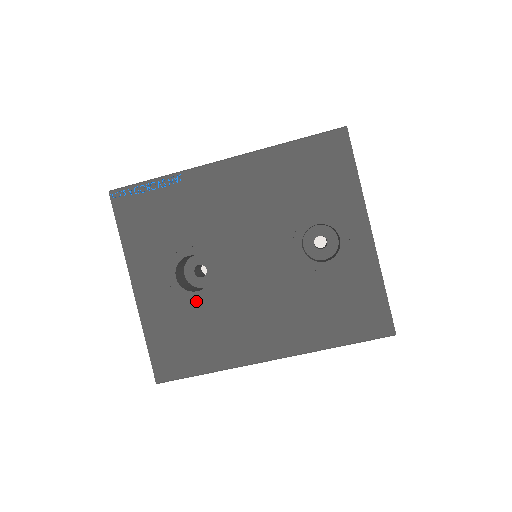
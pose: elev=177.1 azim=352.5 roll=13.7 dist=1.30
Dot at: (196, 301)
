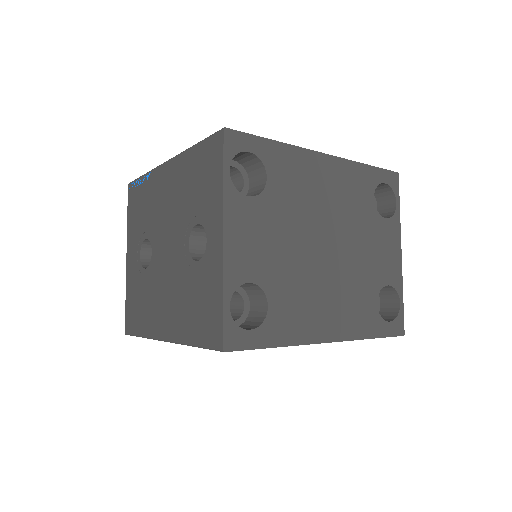
Dot at: (144, 276)
